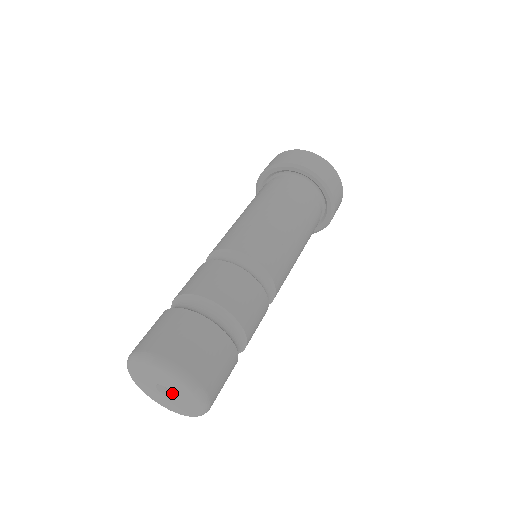
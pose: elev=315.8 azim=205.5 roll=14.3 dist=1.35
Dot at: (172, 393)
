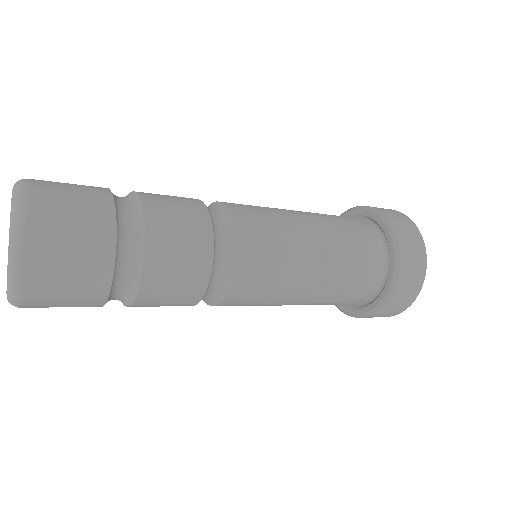
Dot at: occluded
